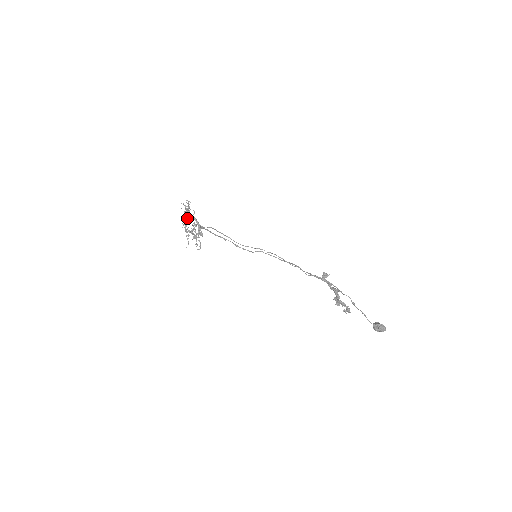
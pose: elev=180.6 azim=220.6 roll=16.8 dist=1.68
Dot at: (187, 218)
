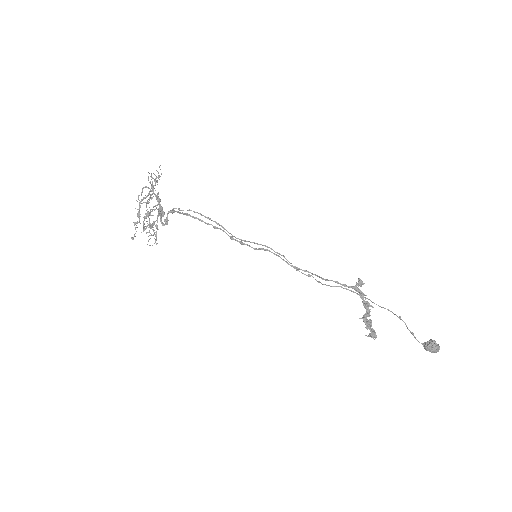
Dot at: (146, 196)
